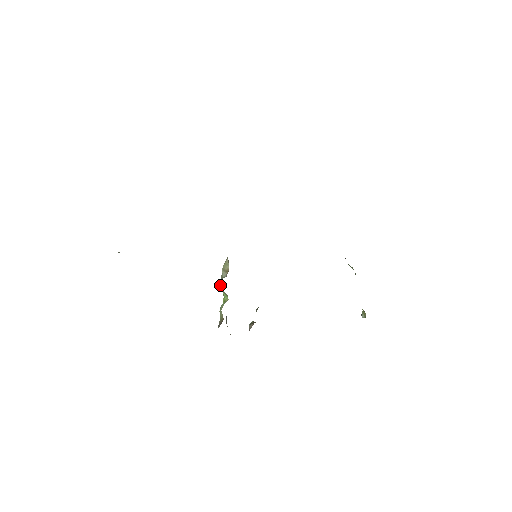
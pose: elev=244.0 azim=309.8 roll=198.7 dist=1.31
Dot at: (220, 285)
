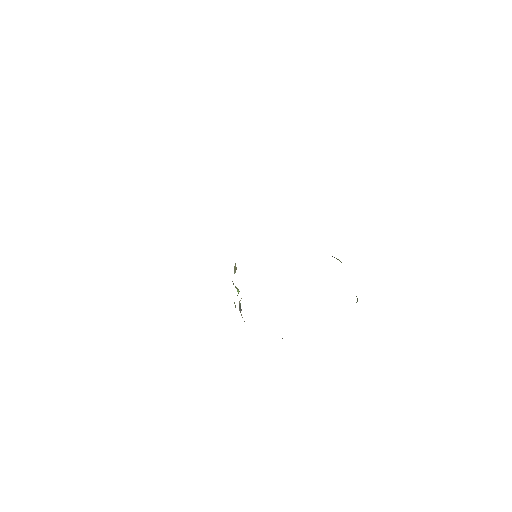
Dot at: occluded
